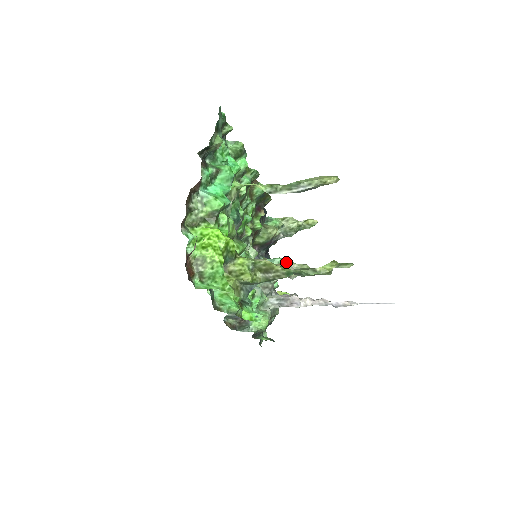
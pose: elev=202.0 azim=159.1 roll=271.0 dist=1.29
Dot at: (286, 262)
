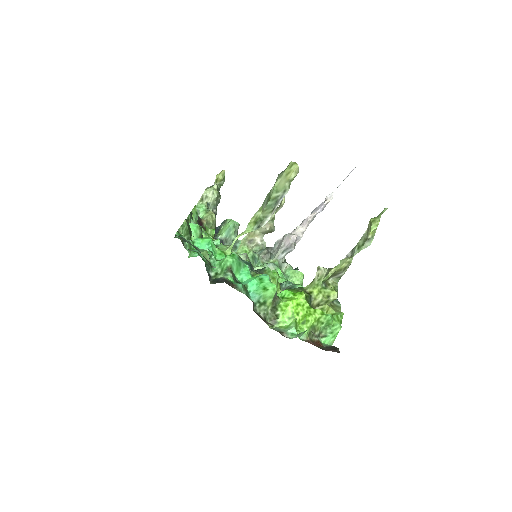
Dot at: occluded
